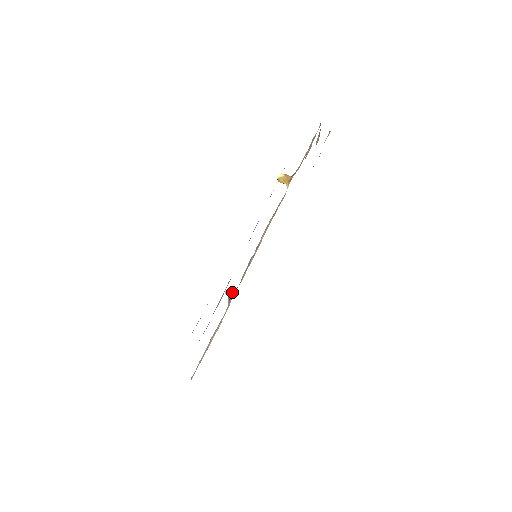
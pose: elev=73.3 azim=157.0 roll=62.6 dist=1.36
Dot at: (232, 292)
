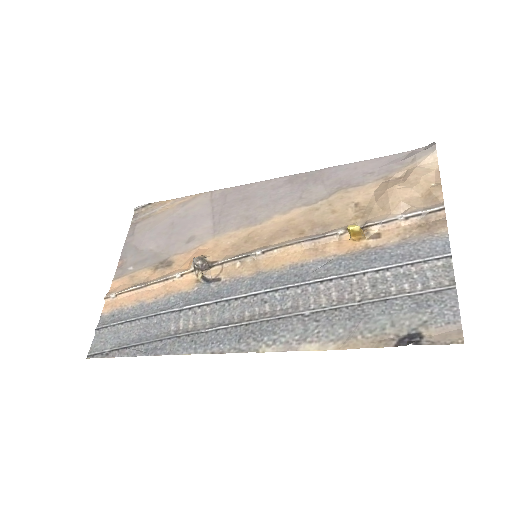
Dot at: (208, 280)
